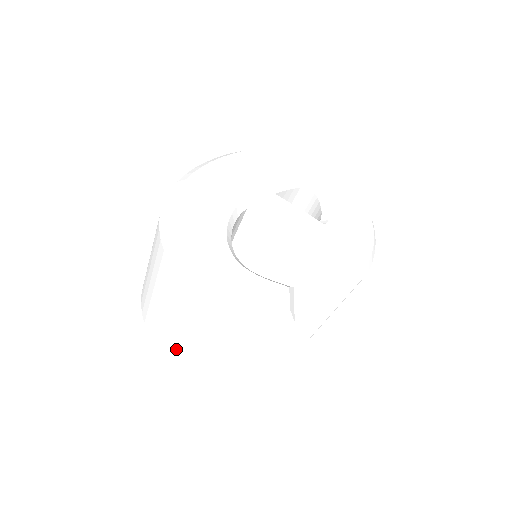
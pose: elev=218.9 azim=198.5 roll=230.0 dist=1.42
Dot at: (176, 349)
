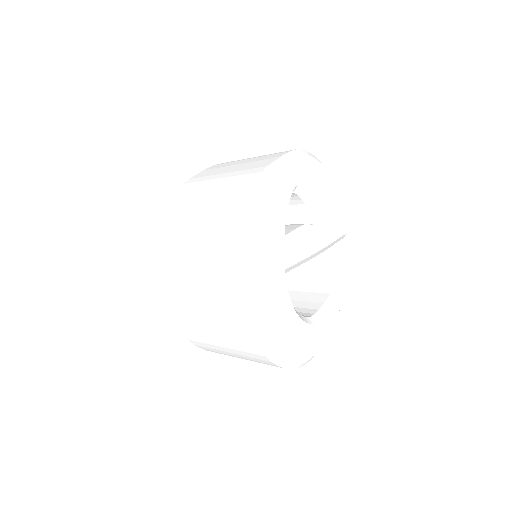
Dot at: occluded
